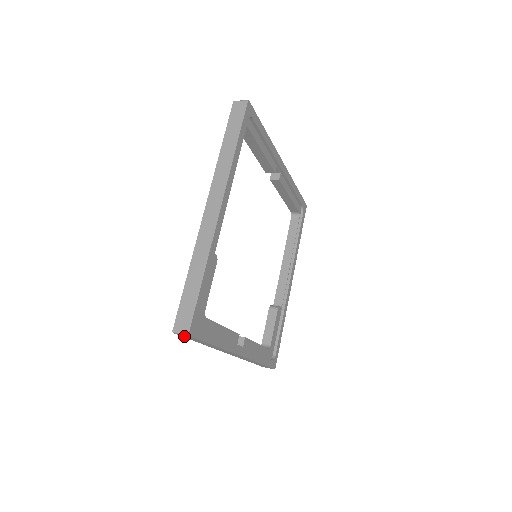
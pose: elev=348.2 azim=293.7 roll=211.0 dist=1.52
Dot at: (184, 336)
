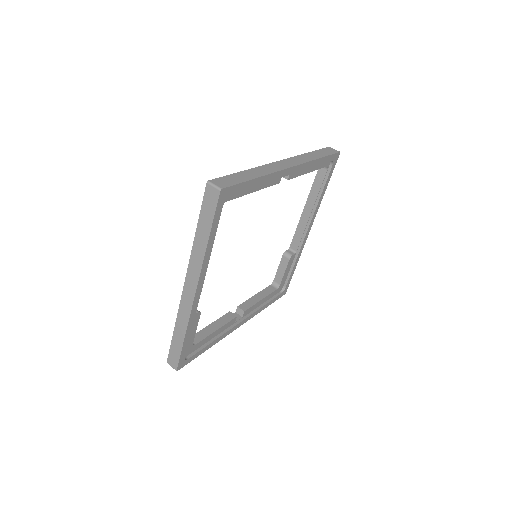
Dot at: occluded
